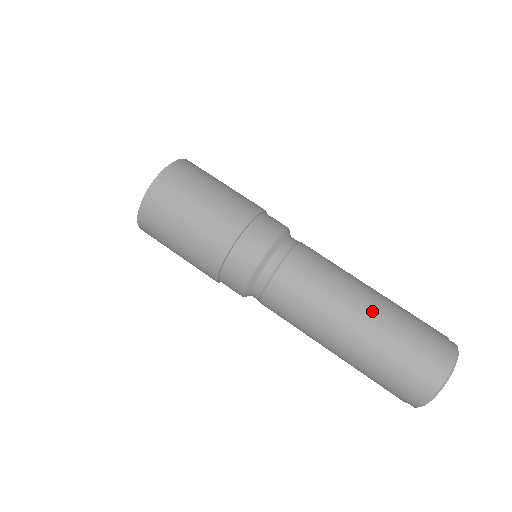
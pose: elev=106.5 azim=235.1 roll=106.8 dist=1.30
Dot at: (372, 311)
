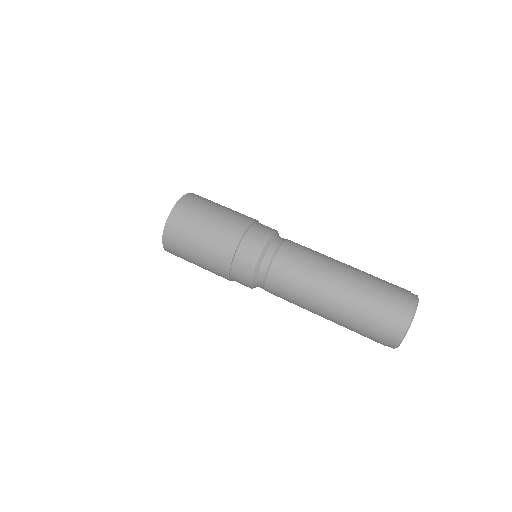
Dot at: (345, 285)
